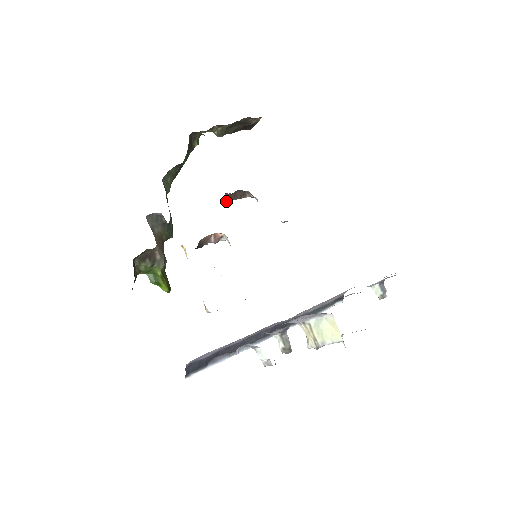
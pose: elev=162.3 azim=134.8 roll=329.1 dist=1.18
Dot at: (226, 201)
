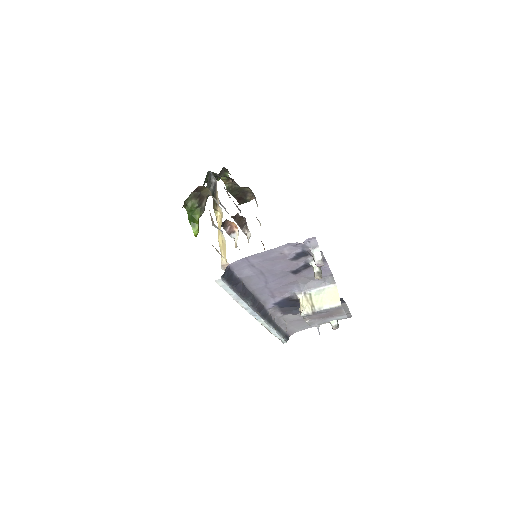
Dot at: (234, 219)
